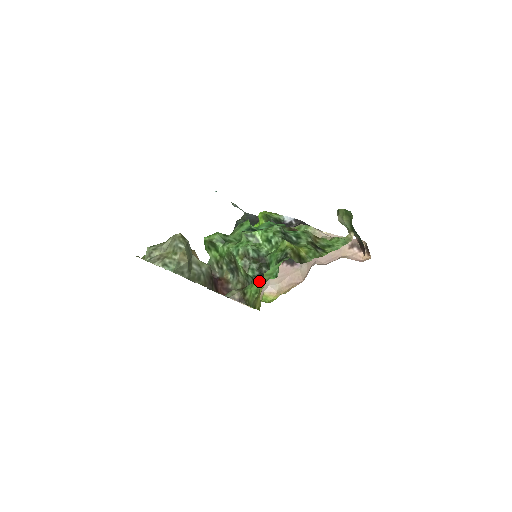
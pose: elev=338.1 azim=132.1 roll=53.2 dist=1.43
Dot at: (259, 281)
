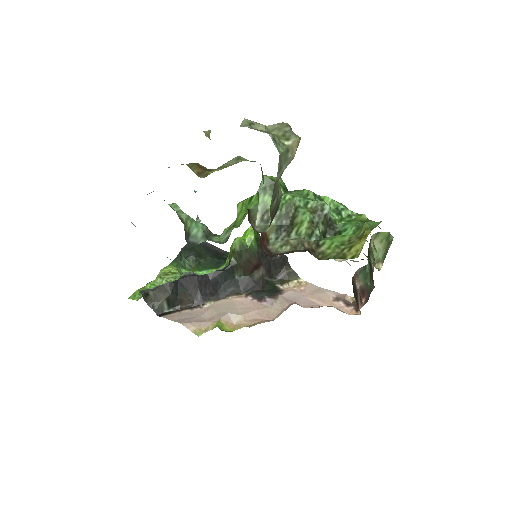
Dot at: (344, 235)
